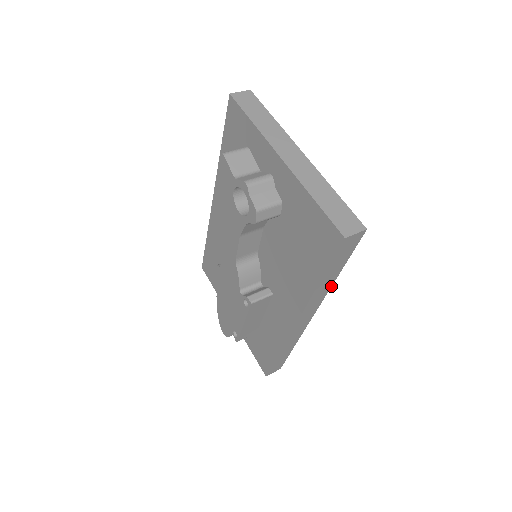
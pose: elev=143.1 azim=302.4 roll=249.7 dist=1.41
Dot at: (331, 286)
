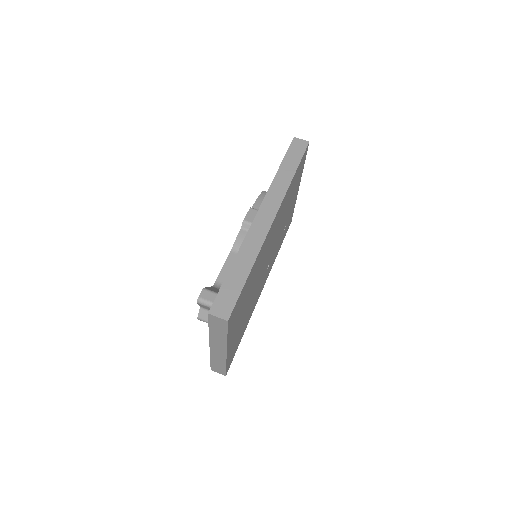
Dot at: occluded
